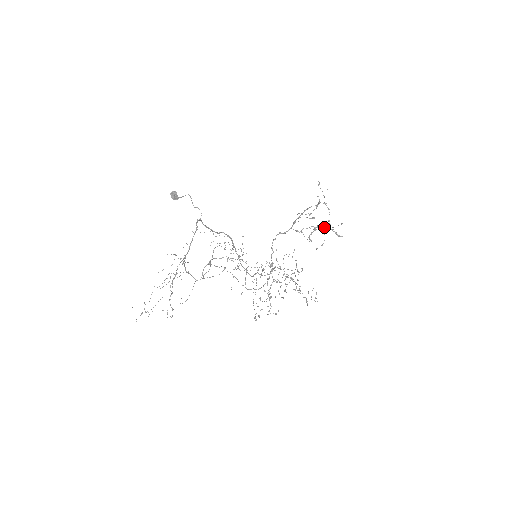
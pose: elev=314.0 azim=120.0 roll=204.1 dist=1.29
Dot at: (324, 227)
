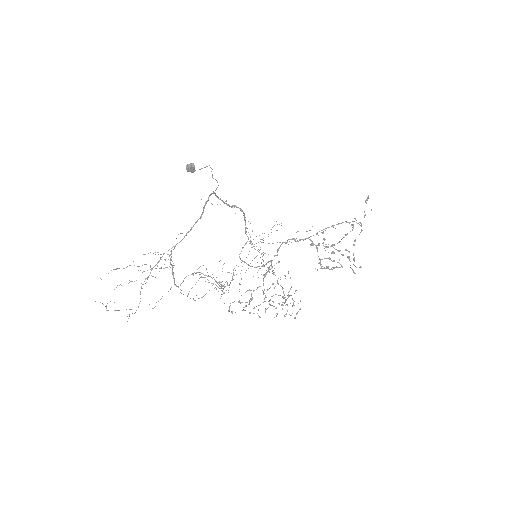
Dot at: occluded
